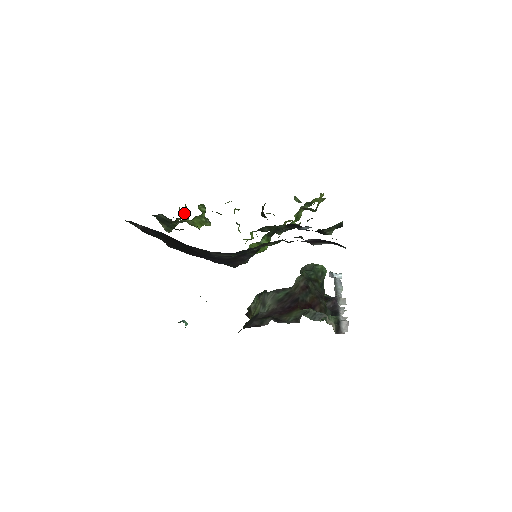
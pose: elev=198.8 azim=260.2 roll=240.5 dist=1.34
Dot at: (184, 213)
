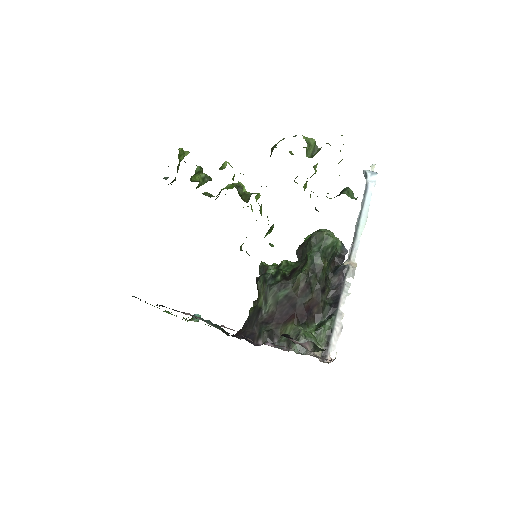
Dot at: (180, 159)
